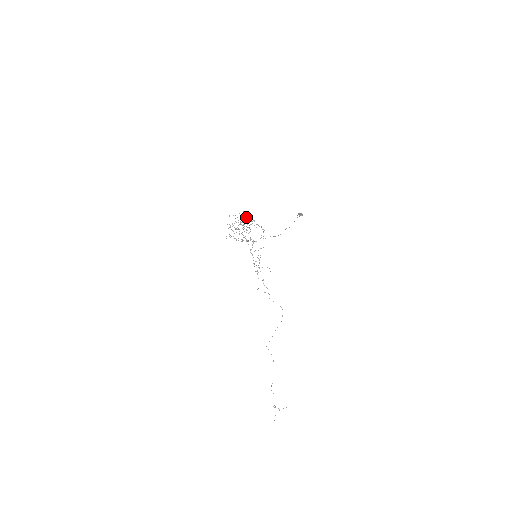
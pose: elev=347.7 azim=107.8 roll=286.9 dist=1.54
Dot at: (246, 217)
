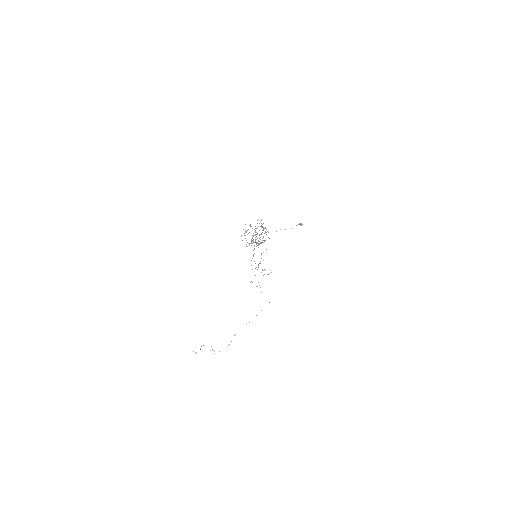
Dot at: occluded
